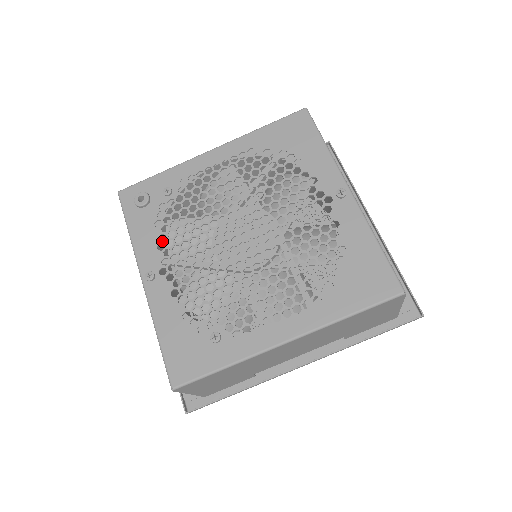
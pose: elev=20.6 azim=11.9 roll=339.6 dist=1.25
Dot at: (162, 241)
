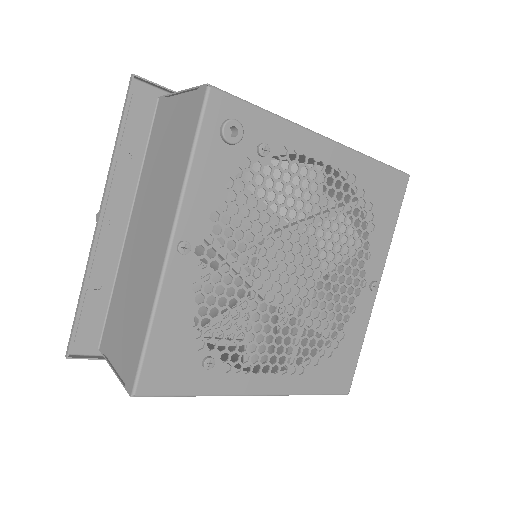
Dot at: occluded
